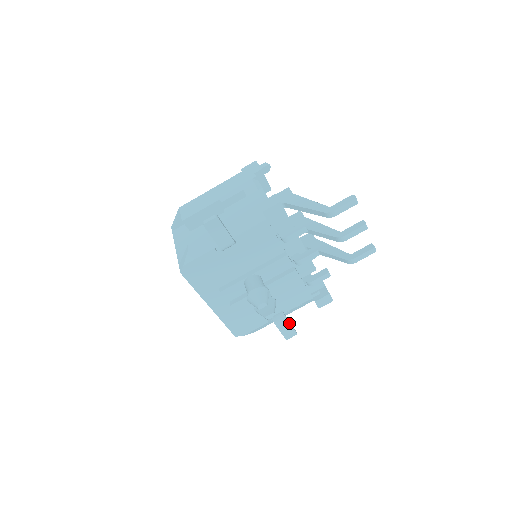
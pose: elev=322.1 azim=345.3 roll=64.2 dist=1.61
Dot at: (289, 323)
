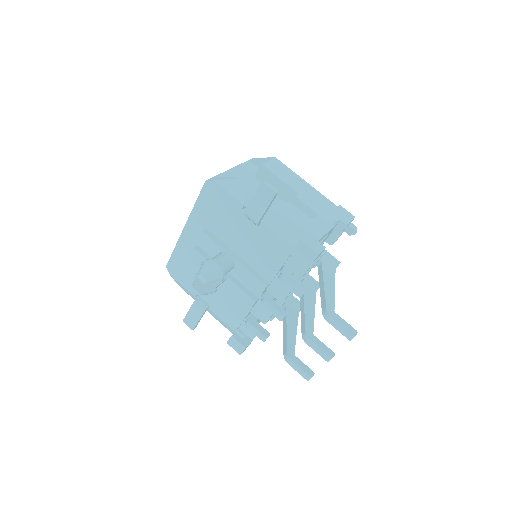
Dot at: (200, 317)
